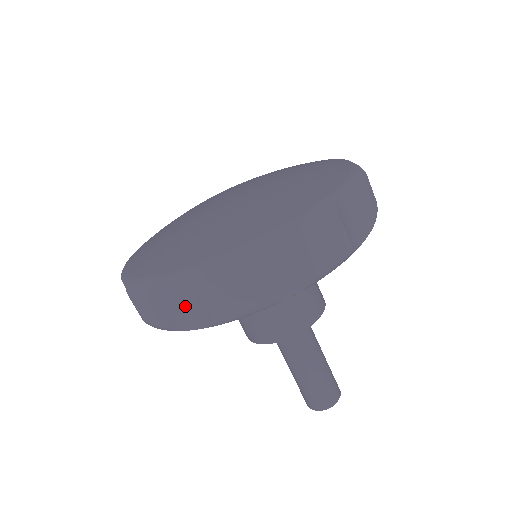
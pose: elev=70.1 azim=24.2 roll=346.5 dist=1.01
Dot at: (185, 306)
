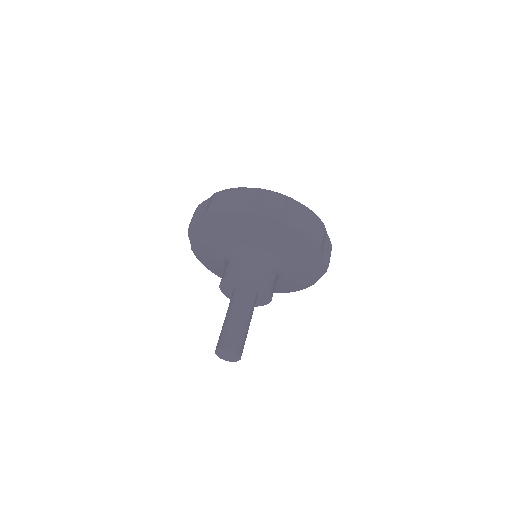
Dot at: (247, 201)
